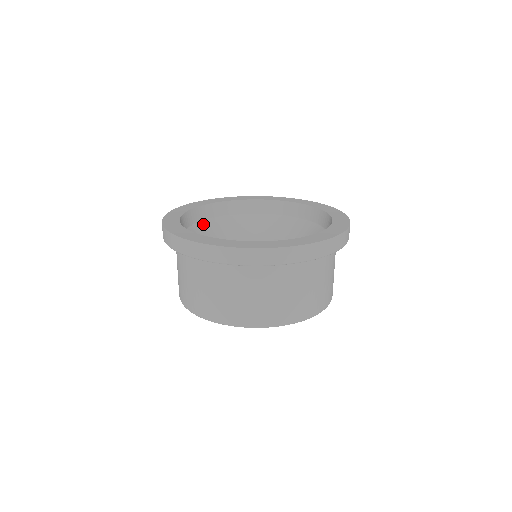
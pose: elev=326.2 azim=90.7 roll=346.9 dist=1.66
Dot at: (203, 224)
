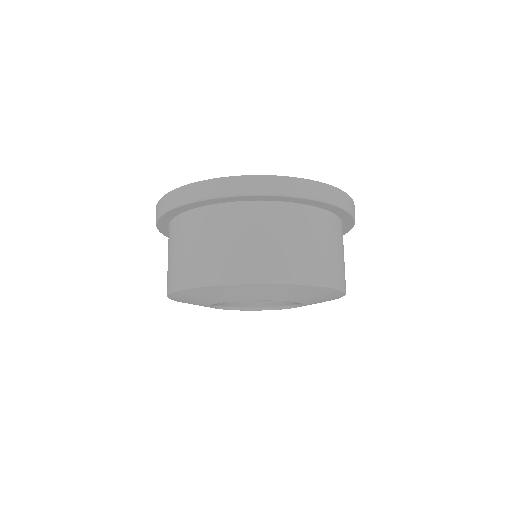
Dot at: occluded
